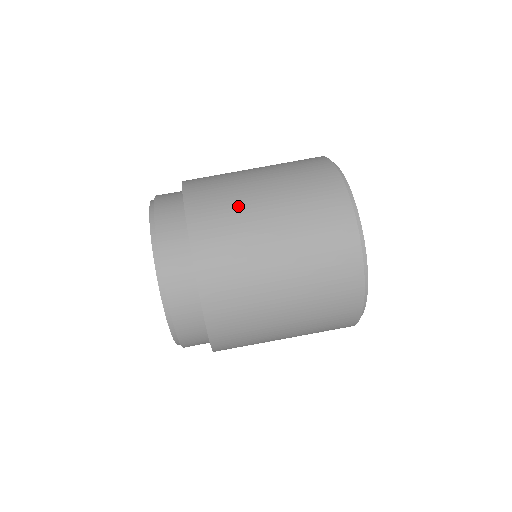
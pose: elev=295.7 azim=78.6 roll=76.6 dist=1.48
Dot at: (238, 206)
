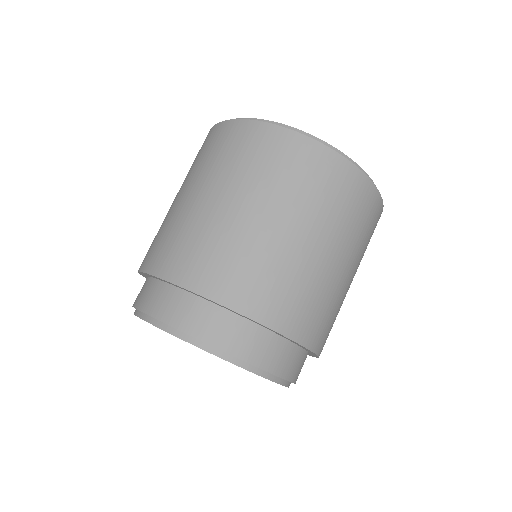
Dot at: (331, 295)
